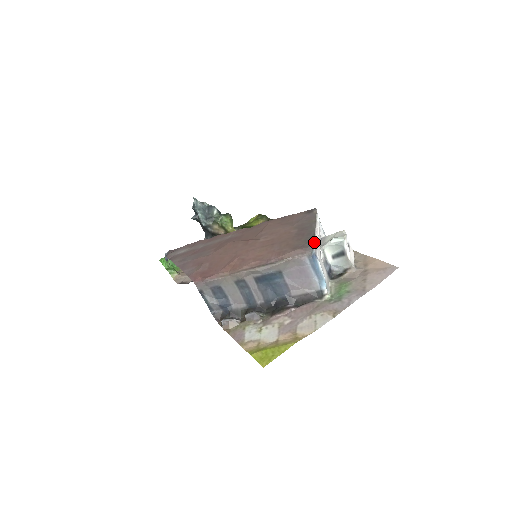
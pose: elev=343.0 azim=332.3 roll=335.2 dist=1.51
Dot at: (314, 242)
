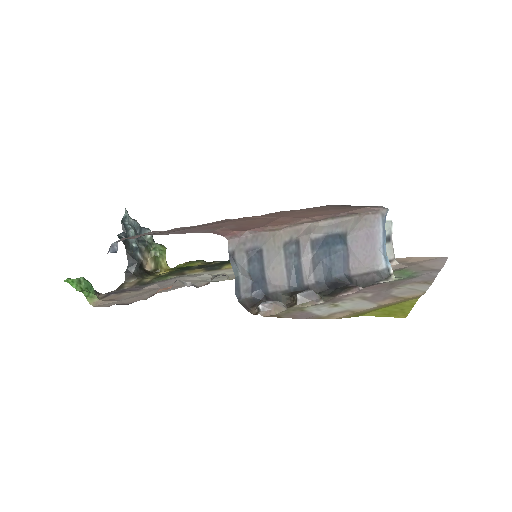
Dot at: occluded
